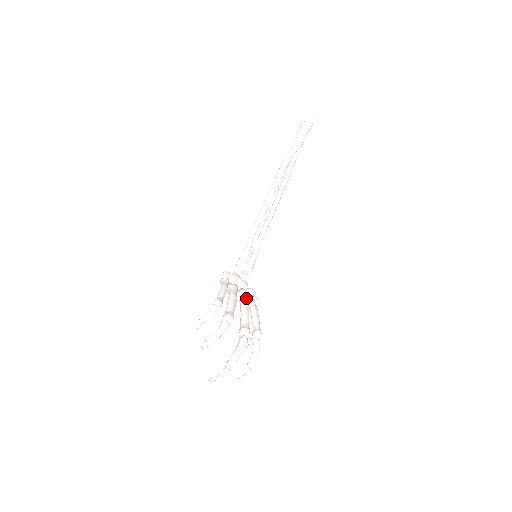
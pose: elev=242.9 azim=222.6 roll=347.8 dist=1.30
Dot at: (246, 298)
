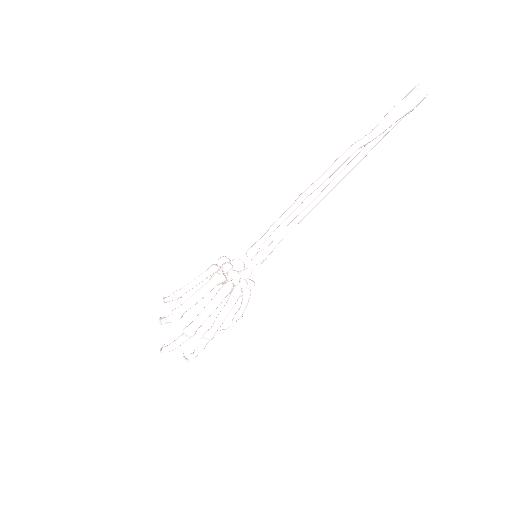
Dot at: (222, 295)
